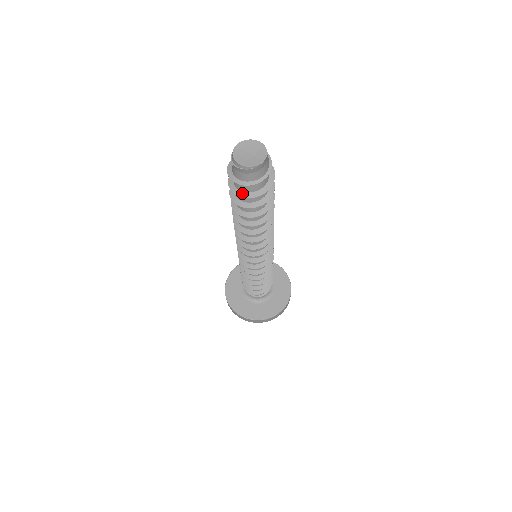
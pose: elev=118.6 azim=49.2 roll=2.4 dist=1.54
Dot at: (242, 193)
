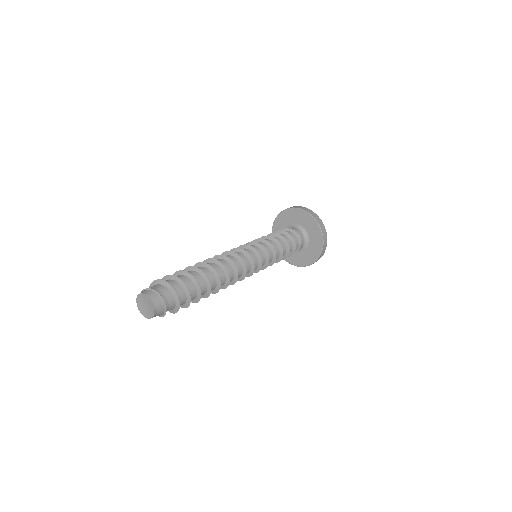
Dot at: occluded
